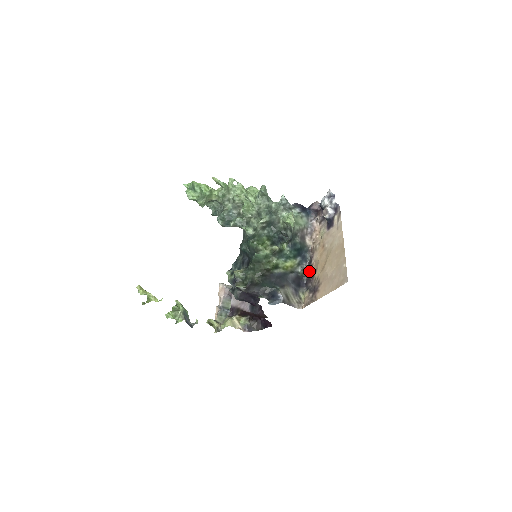
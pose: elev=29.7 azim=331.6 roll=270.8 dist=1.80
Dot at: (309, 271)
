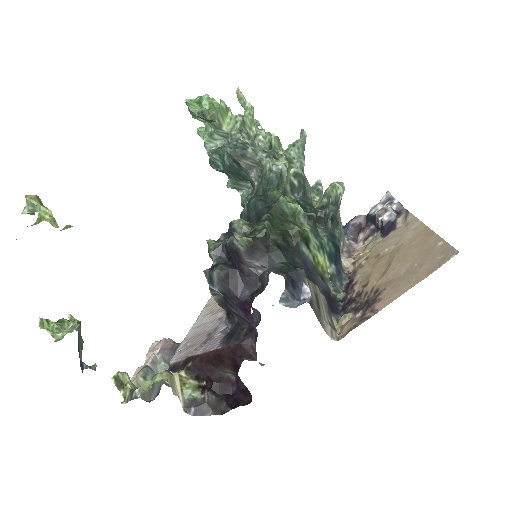
Dot at: (348, 294)
